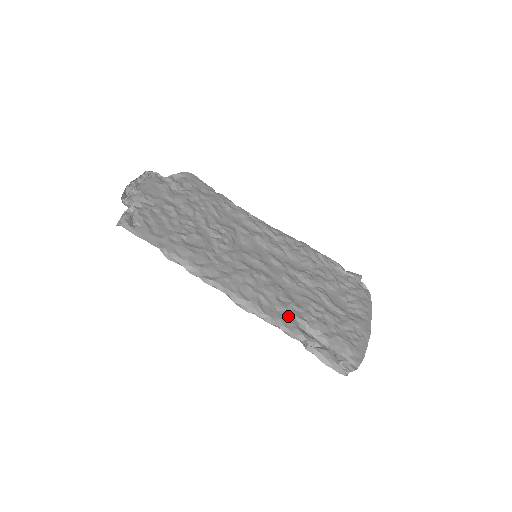
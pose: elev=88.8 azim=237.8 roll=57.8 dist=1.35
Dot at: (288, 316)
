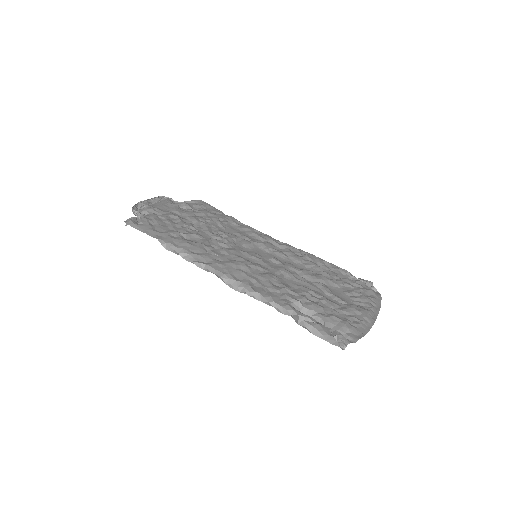
Dot at: (280, 296)
